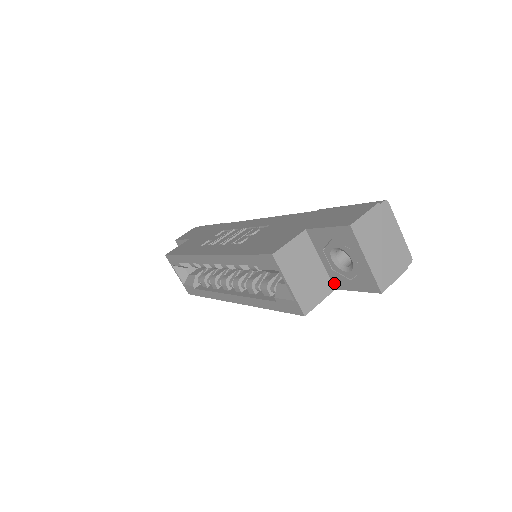
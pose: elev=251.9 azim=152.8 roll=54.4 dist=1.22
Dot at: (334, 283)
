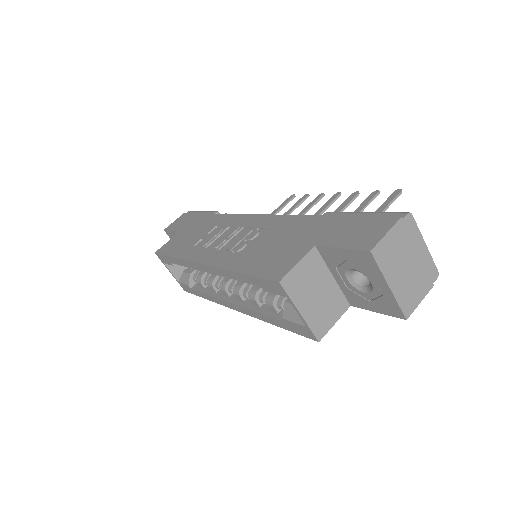
Dot at: (349, 300)
